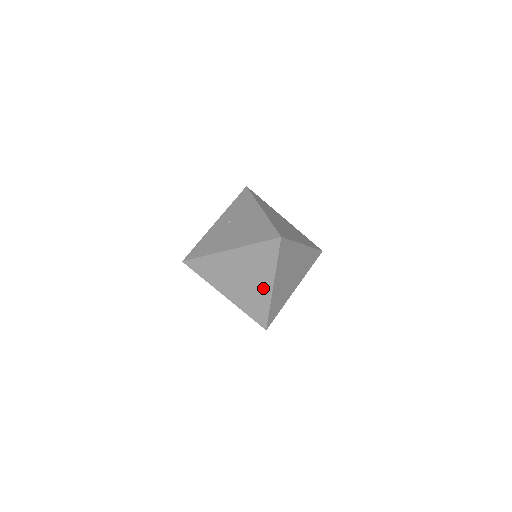
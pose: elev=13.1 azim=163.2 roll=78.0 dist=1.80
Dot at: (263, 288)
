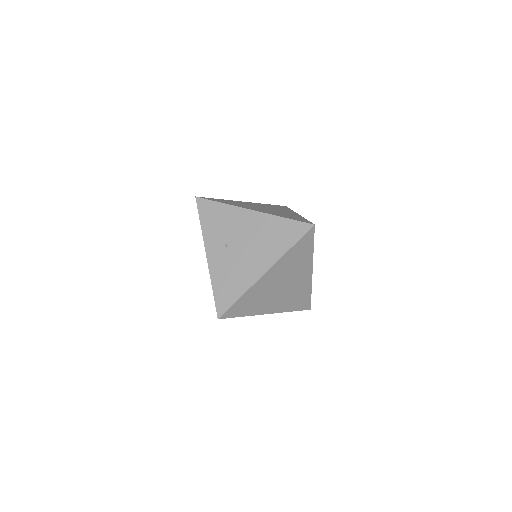
Dot at: (303, 279)
